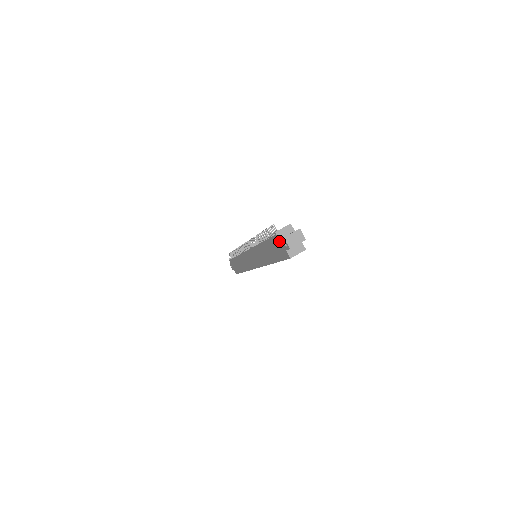
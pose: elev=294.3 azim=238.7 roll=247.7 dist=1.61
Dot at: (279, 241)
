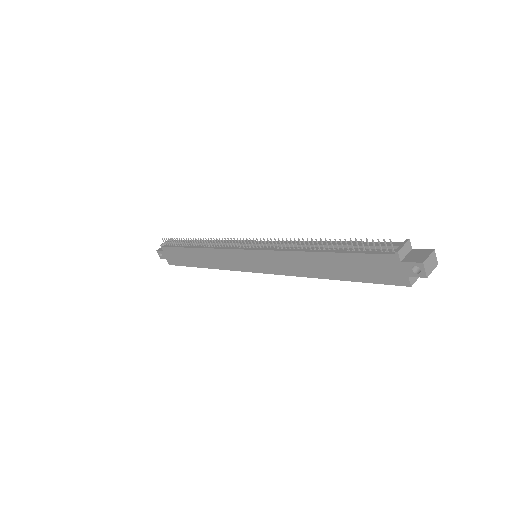
Dot at: (398, 263)
